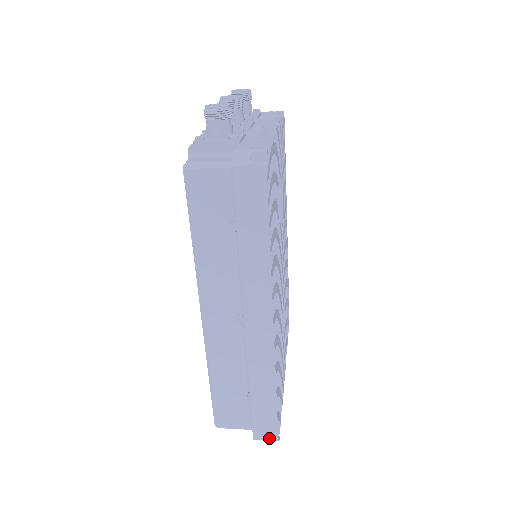
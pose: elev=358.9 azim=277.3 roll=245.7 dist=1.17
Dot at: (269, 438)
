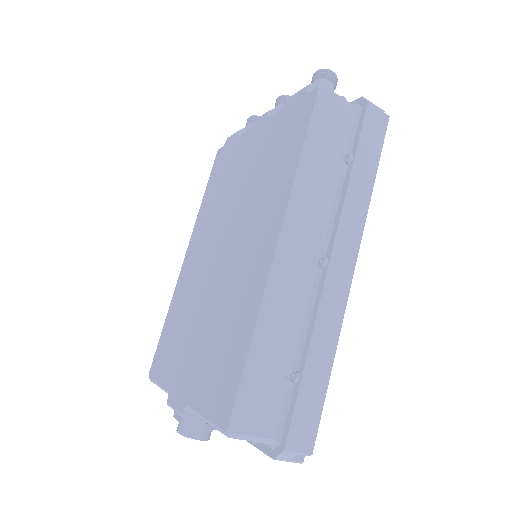
Dot at: (303, 448)
